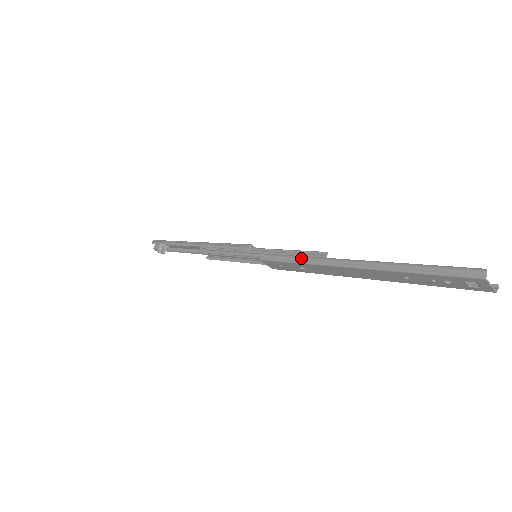
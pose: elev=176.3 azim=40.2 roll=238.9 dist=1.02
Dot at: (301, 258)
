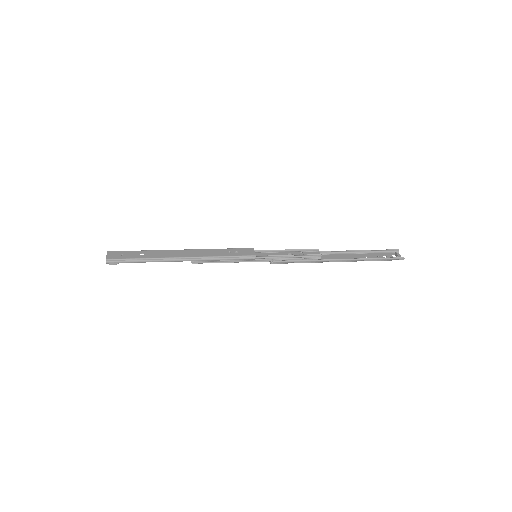
Dot at: (307, 262)
